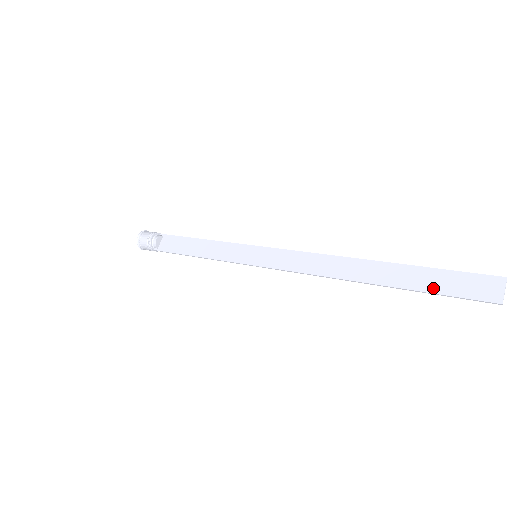
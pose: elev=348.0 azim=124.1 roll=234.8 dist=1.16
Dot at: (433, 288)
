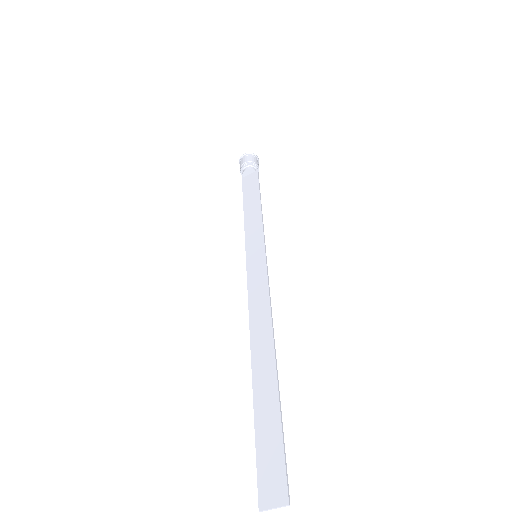
Dot at: (260, 433)
